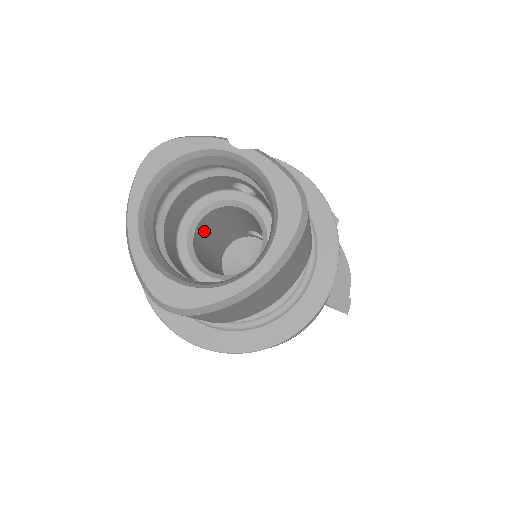
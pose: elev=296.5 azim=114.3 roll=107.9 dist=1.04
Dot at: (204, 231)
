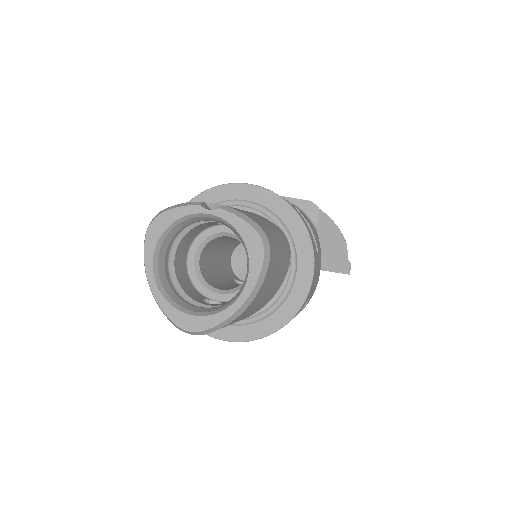
Dot at: (207, 256)
